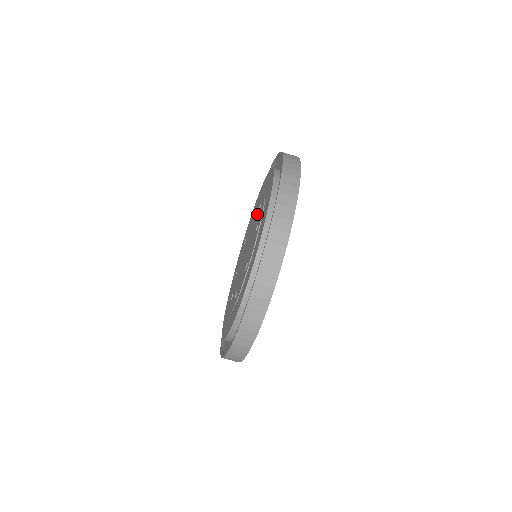
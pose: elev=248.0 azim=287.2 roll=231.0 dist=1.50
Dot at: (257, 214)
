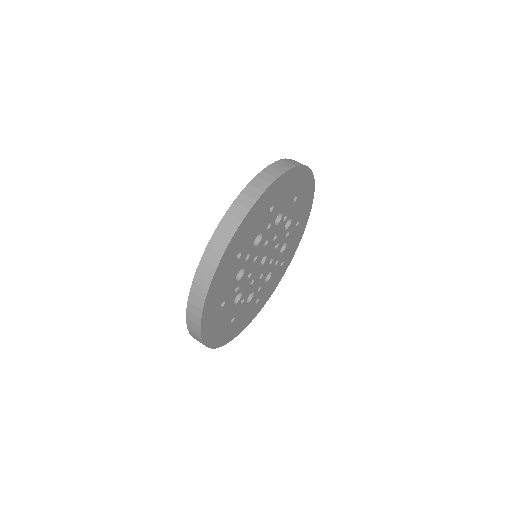
Dot at: occluded
